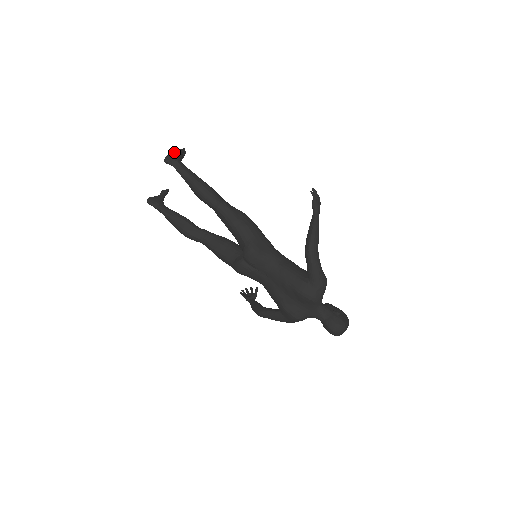
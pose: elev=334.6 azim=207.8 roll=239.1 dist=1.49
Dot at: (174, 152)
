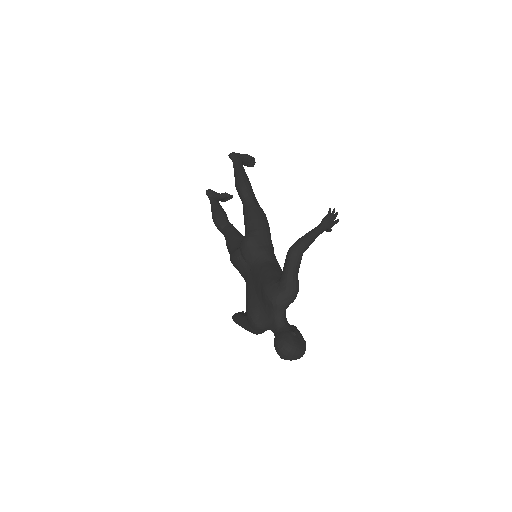
Dot at: occluded
